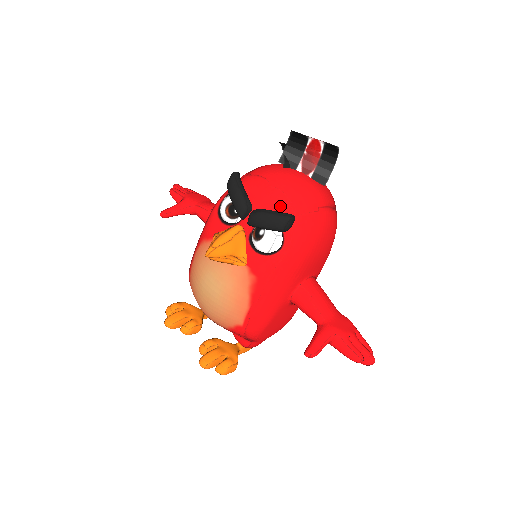
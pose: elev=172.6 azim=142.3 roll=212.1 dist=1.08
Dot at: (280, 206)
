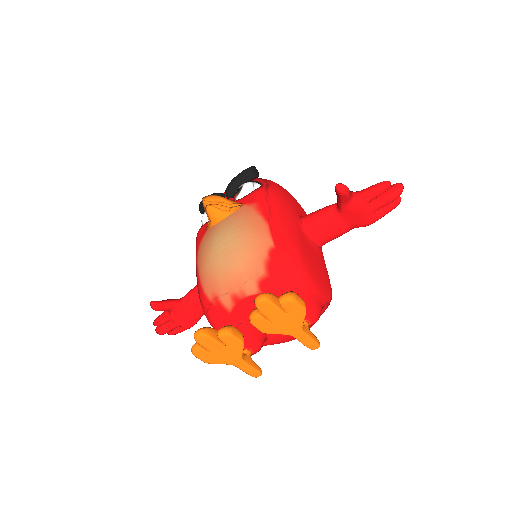
Dot at: occluded
